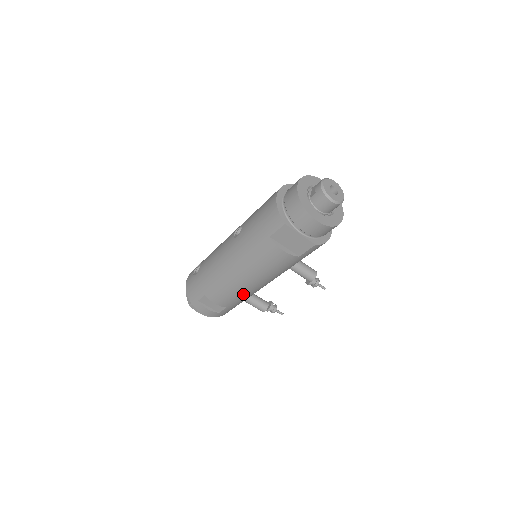
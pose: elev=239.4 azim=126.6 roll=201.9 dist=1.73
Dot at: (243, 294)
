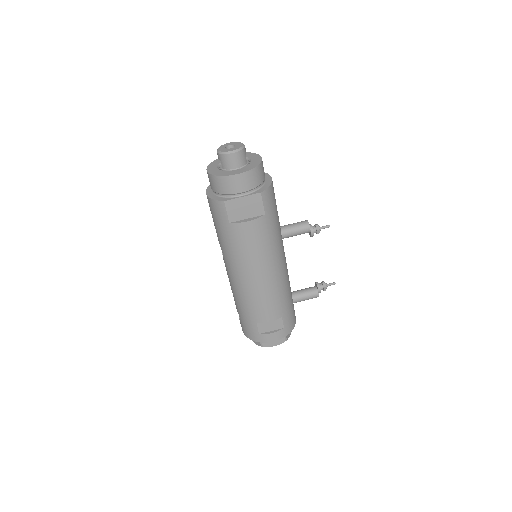
Dot at: (276, 291)
